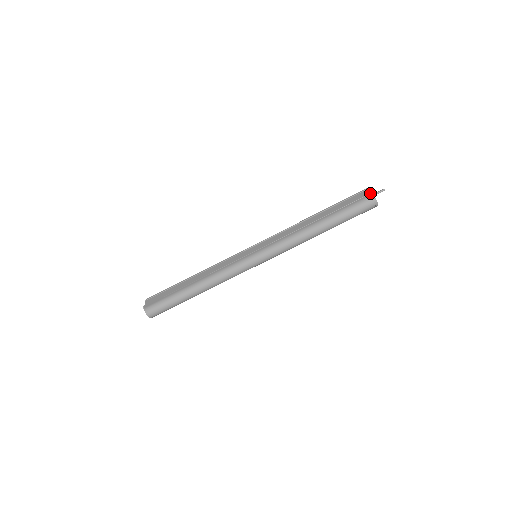
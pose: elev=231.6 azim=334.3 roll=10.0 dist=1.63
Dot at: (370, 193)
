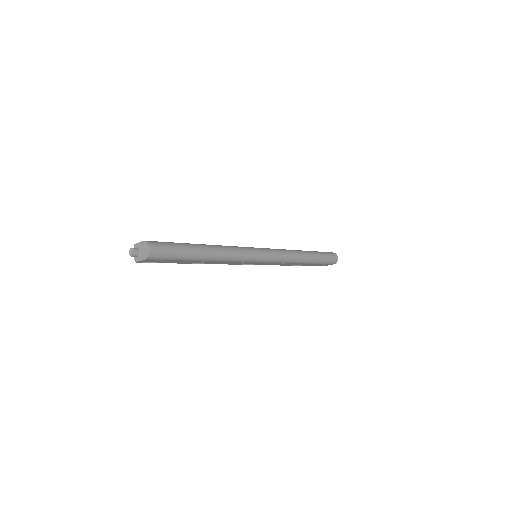
Dot at: occluded
